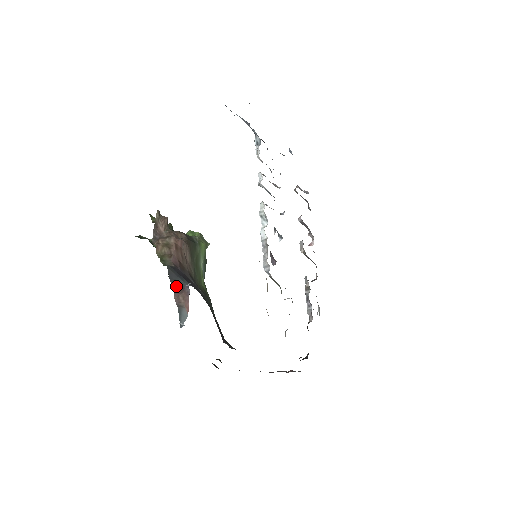
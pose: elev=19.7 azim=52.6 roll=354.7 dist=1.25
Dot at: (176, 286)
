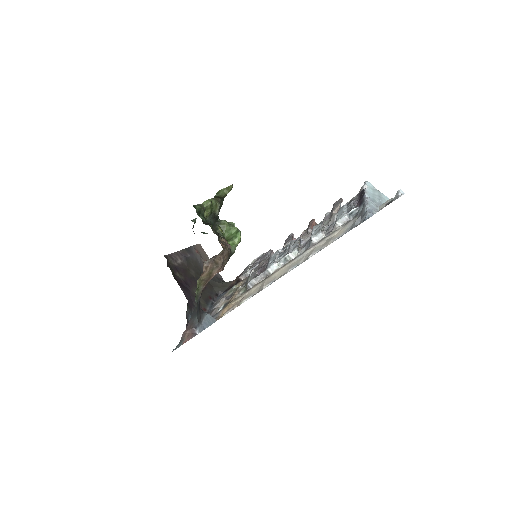
Dot at: (190, 324)
